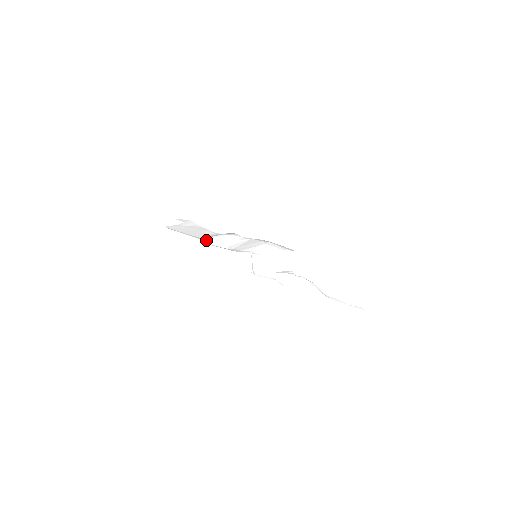
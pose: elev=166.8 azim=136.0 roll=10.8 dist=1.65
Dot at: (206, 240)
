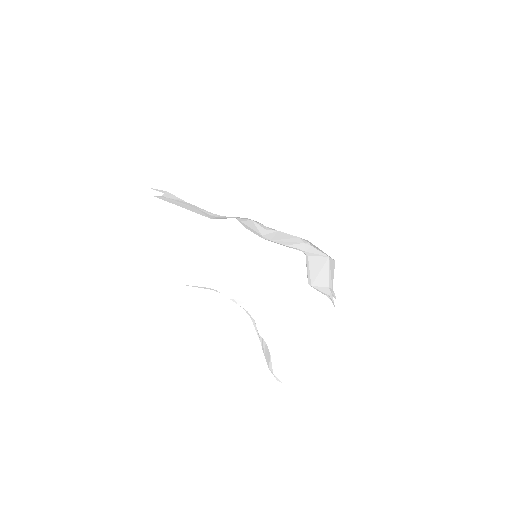
Dot at: (241, 222)
